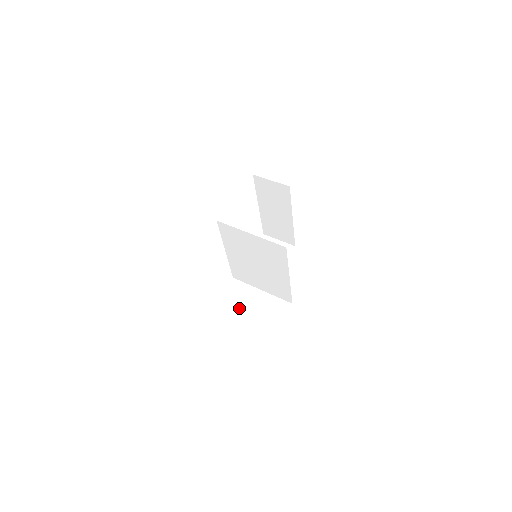
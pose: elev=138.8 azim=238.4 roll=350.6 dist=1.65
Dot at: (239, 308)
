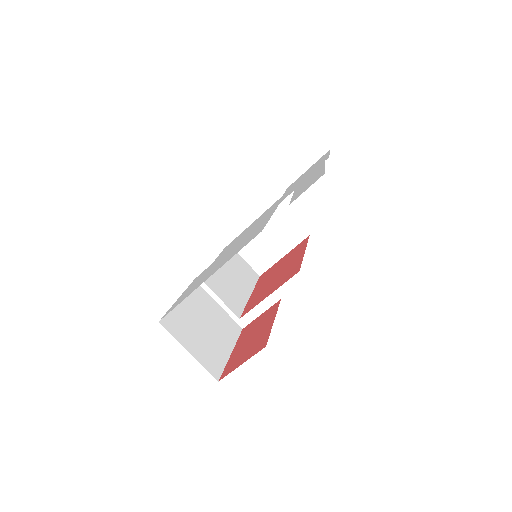
Dot at: occluded
